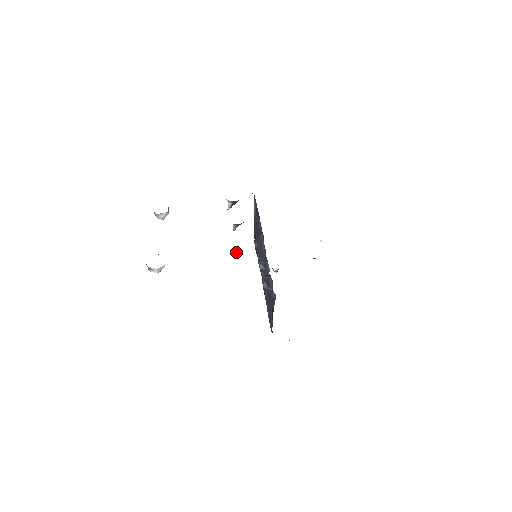
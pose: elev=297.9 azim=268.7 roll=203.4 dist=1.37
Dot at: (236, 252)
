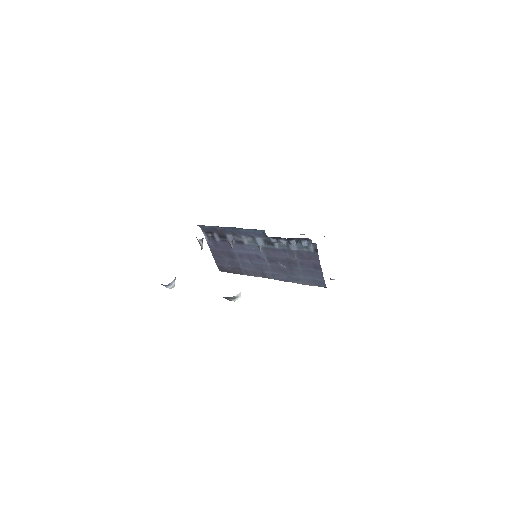
Dot at: (261, 249)
